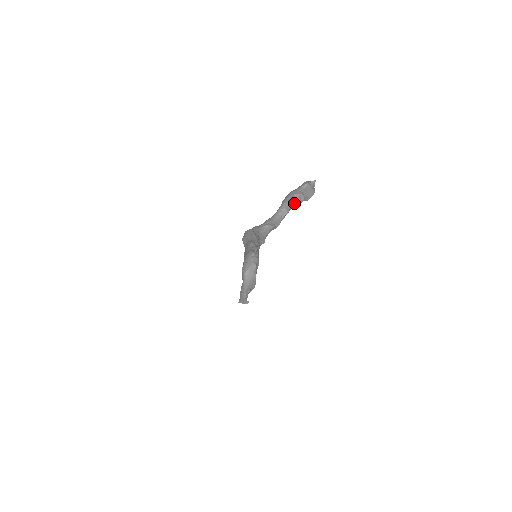
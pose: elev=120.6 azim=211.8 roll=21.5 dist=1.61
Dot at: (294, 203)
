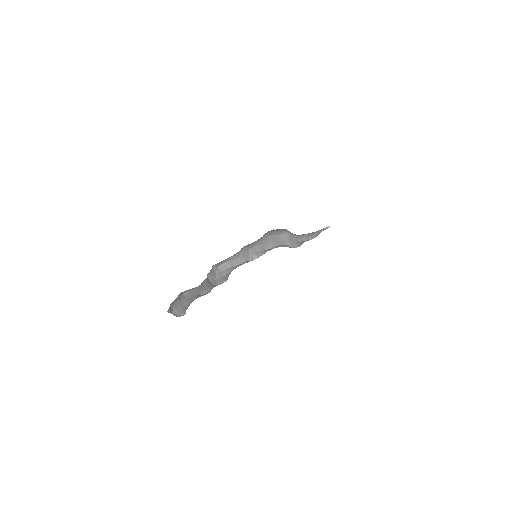
Dot at: occluded
